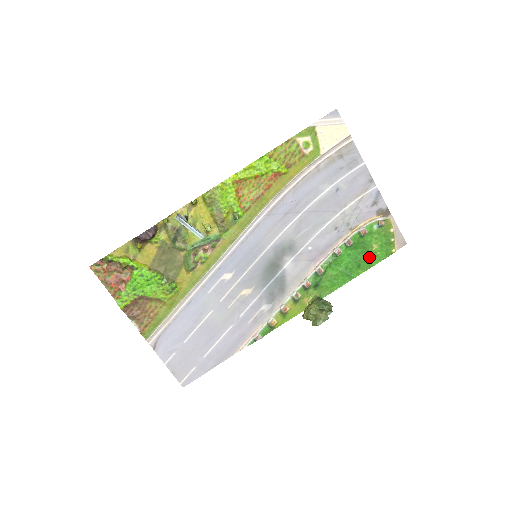
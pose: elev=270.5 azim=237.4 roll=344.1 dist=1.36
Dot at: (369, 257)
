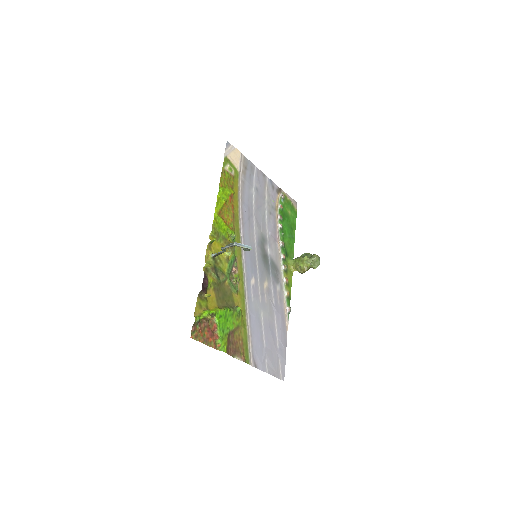
Dot at: (291, 220)
